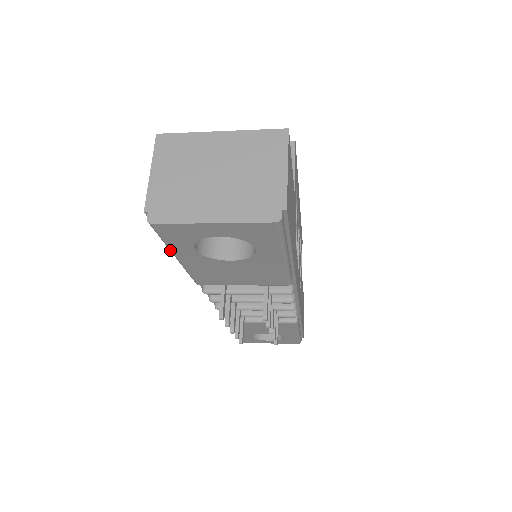
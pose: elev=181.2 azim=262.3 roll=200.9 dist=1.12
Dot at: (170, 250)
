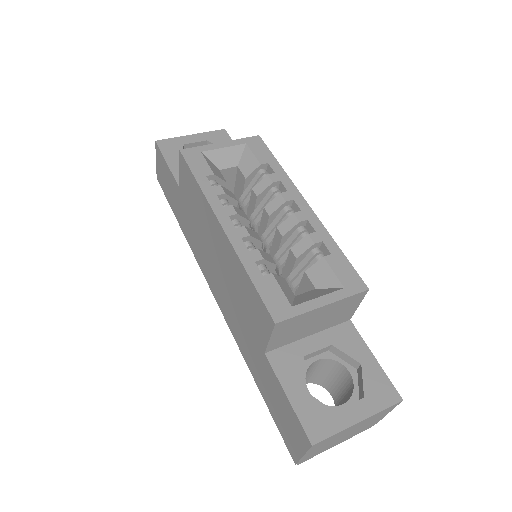
Dot at: occluded
